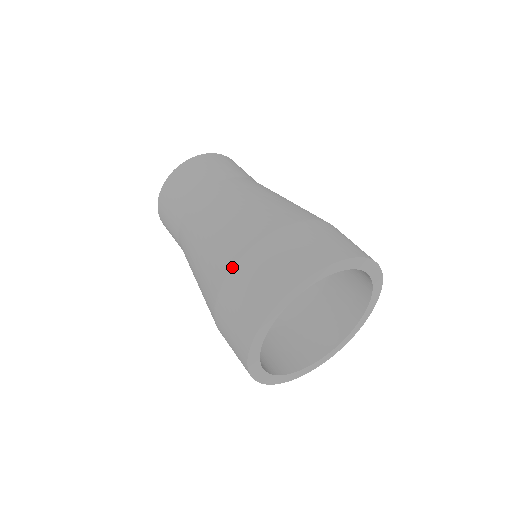
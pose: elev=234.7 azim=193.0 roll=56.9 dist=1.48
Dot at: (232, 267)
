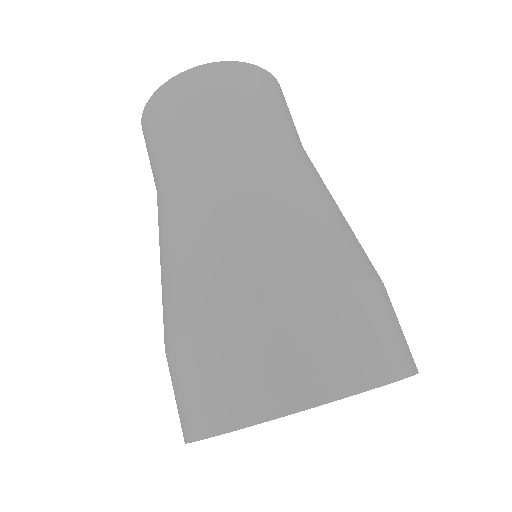
Dot at: (171, 337)
